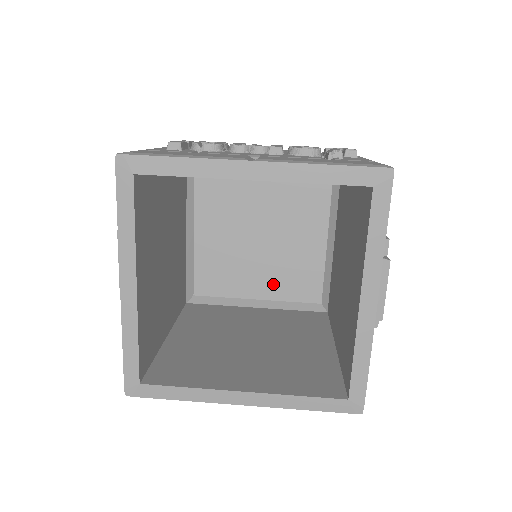
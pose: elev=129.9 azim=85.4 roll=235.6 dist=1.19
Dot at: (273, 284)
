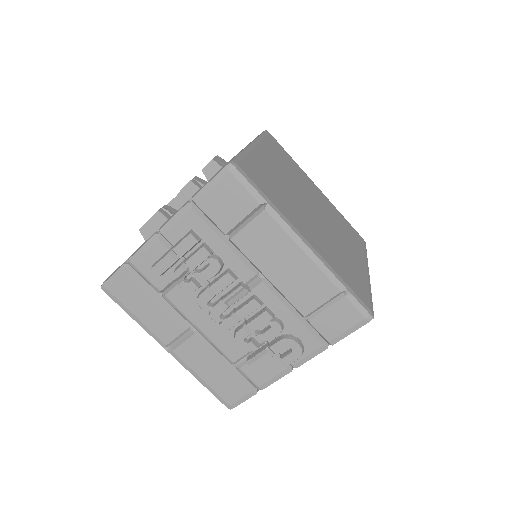
Dot at: occluded
